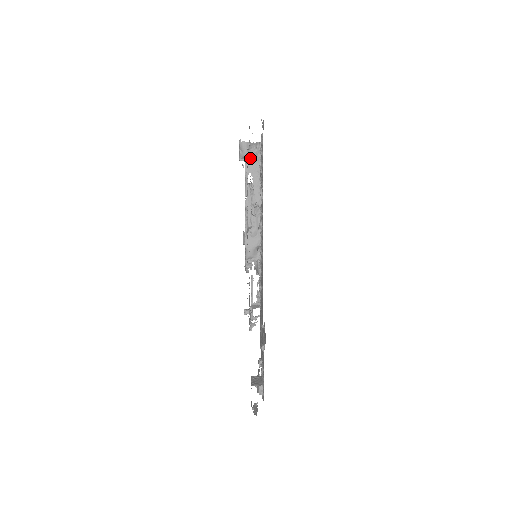
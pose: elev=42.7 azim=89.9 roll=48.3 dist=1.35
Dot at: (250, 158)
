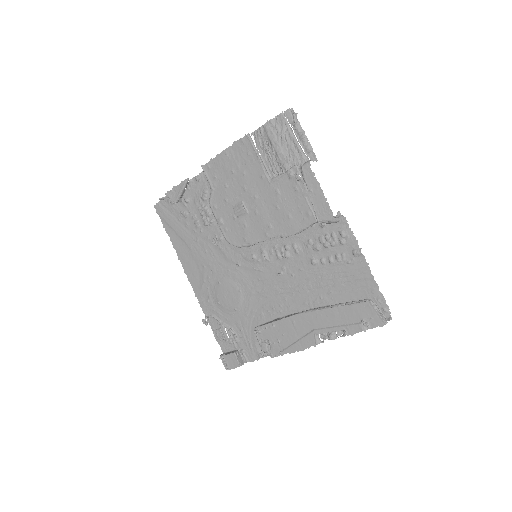
Dot at: occluded
